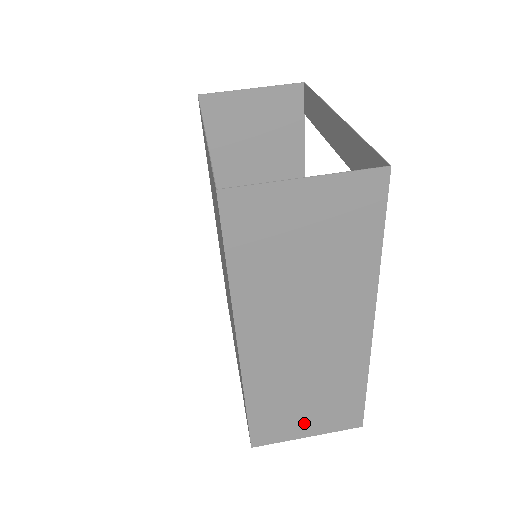
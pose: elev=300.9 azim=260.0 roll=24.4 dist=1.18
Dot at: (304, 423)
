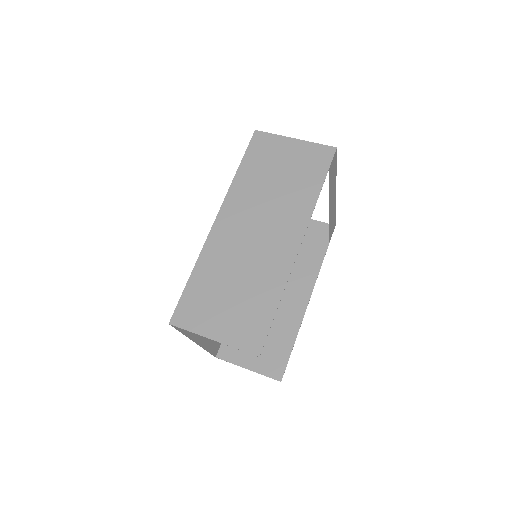
Dot at: (218, 319)
